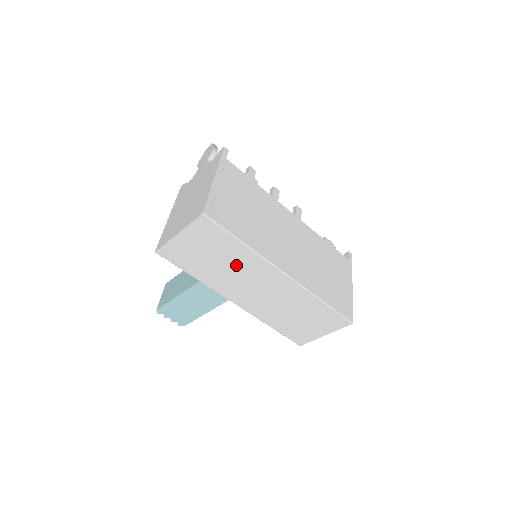
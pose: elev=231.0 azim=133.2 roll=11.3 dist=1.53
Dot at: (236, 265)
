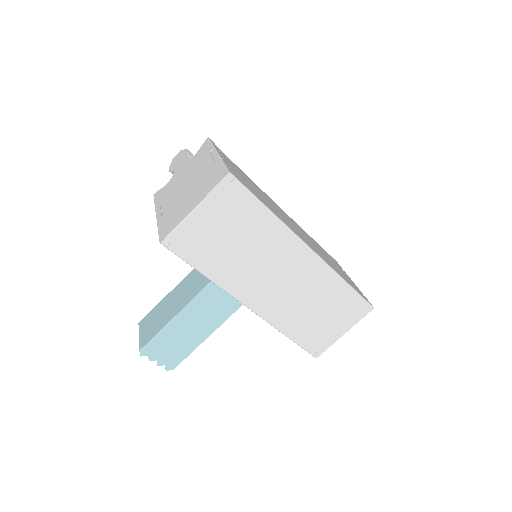
Dot at: (258, 246)
